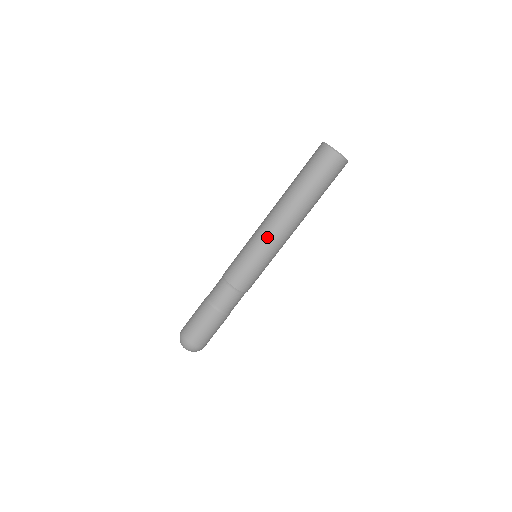
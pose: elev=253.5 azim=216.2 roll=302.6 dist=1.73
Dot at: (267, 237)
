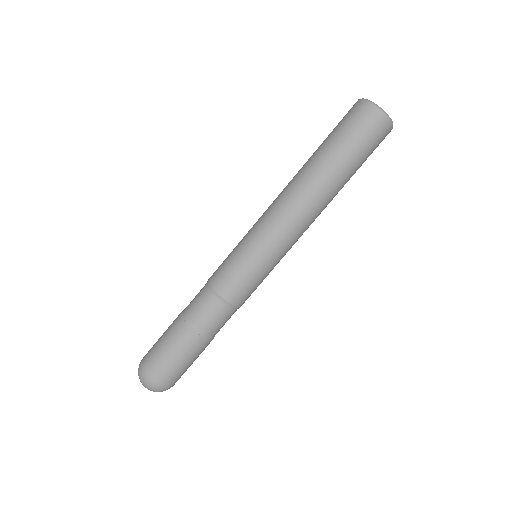
Dot at: (283, 234)
